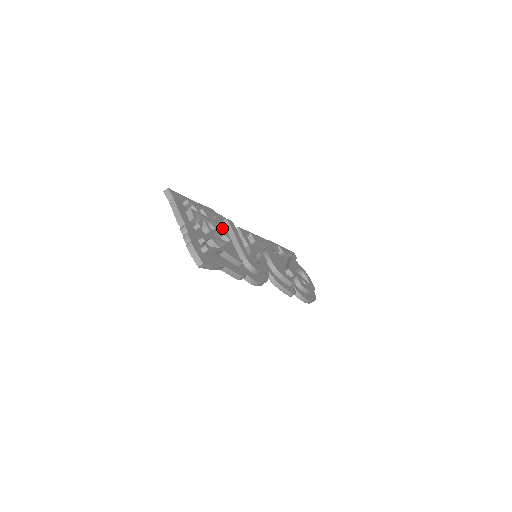
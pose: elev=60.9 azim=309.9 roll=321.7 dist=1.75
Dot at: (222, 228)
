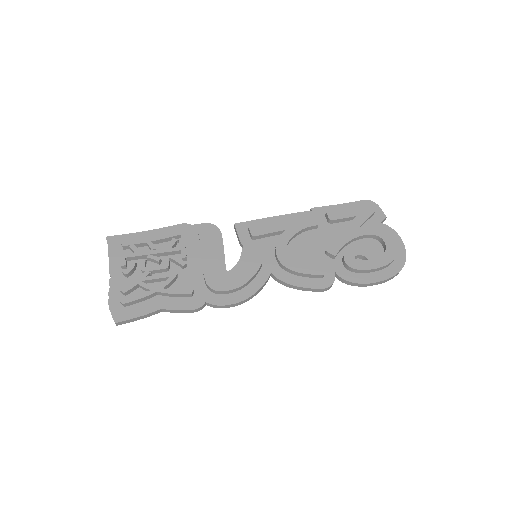
Dot at: (180, 251)
